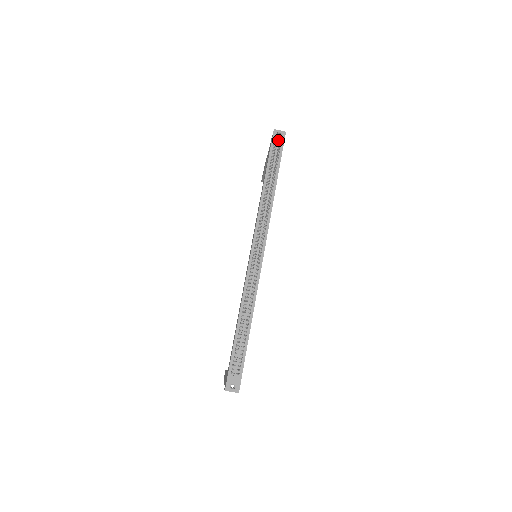
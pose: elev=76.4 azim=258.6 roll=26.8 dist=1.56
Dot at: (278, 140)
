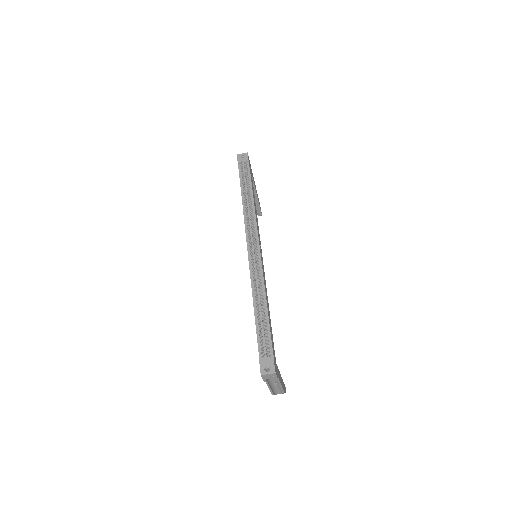
Dot at: (243, 160)
